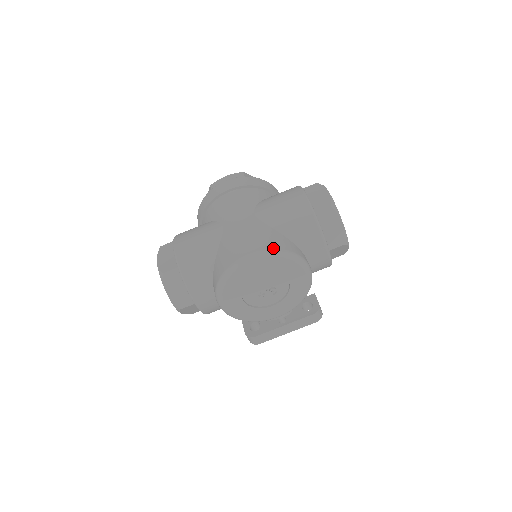
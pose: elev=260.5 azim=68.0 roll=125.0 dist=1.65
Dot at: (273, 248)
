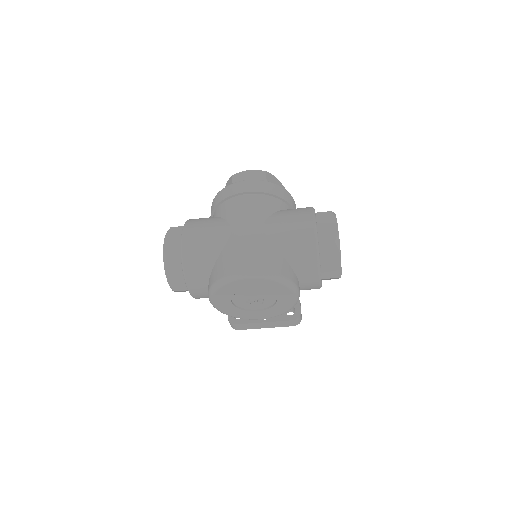
Dot at: (270, 271)
